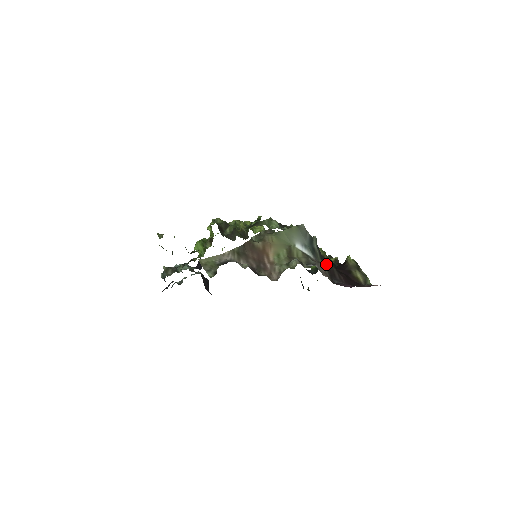
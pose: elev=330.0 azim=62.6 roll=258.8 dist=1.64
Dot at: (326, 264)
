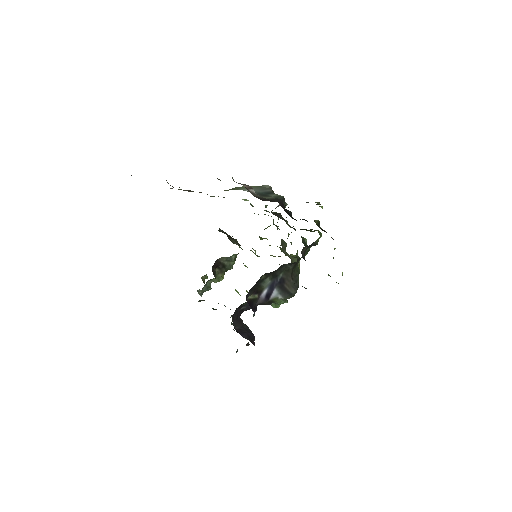
Dot at: (271, 200)
